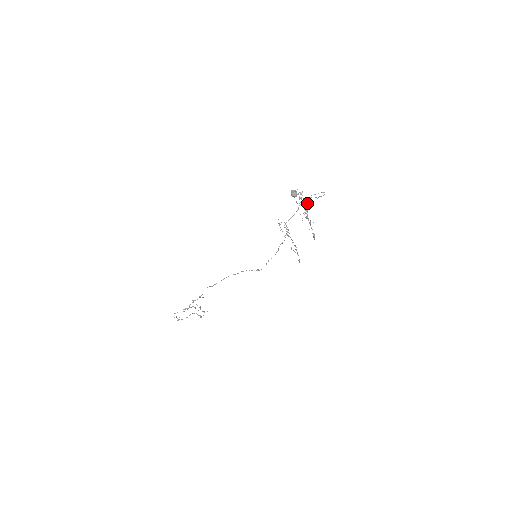
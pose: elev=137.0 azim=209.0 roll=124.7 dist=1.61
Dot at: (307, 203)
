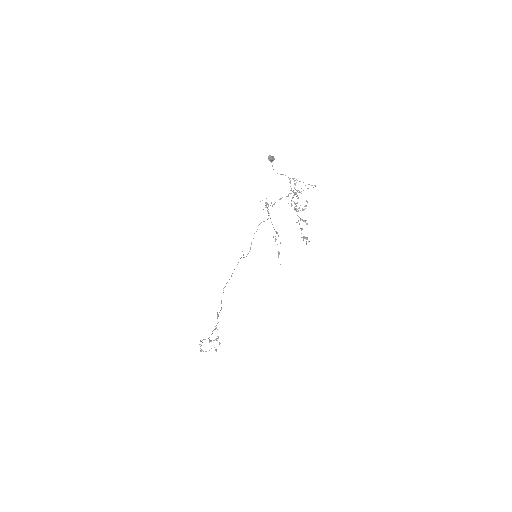
Dot at: (296, 190)
